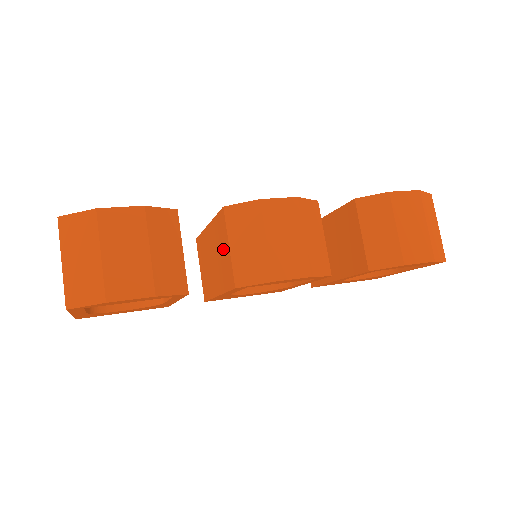
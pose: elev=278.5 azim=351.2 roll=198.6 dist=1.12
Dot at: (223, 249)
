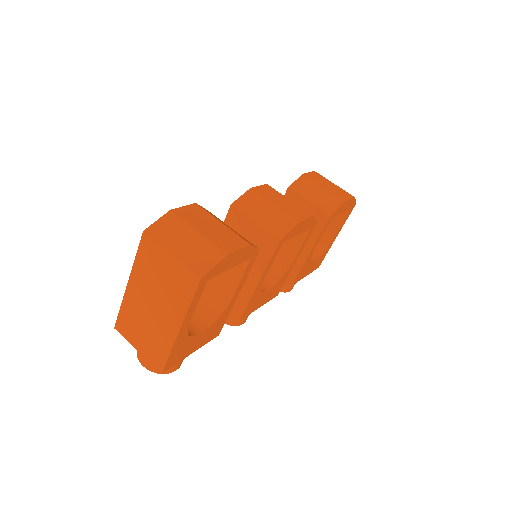
Dot at: (247, 235)
